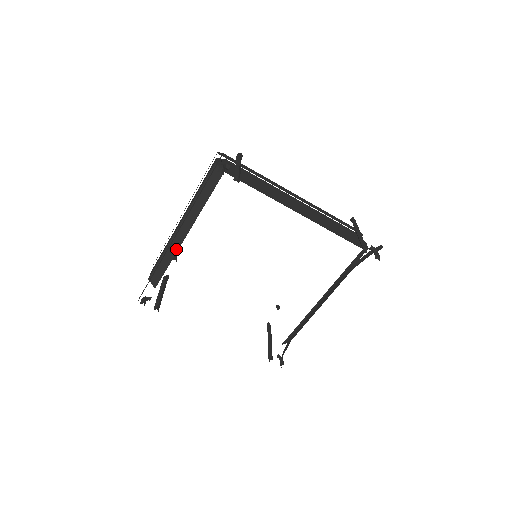
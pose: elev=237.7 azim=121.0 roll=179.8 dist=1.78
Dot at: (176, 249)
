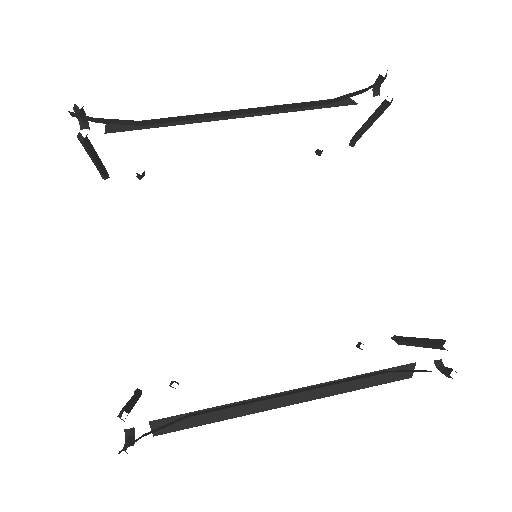
Dot at: (201, 120)
